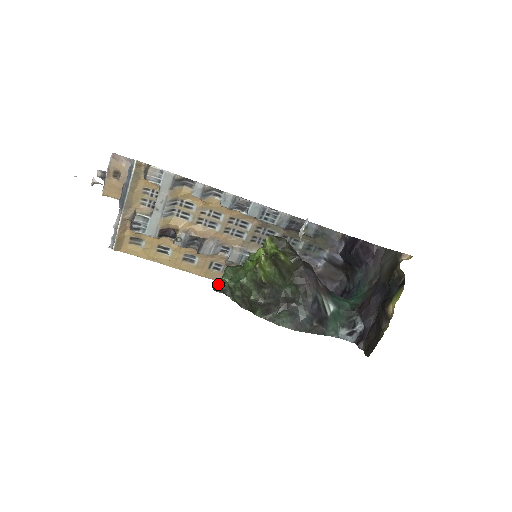
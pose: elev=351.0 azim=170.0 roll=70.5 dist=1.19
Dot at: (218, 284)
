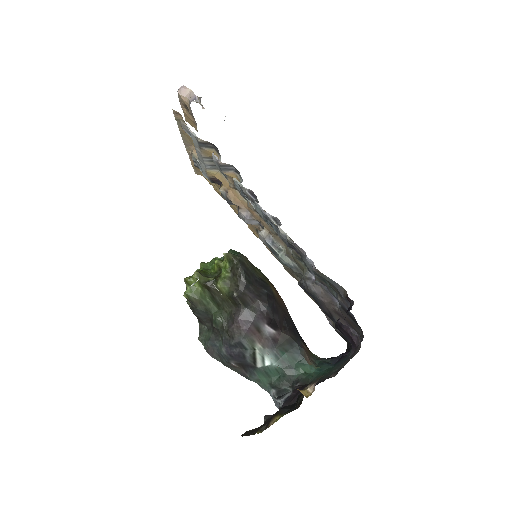
Dot at: occluded
